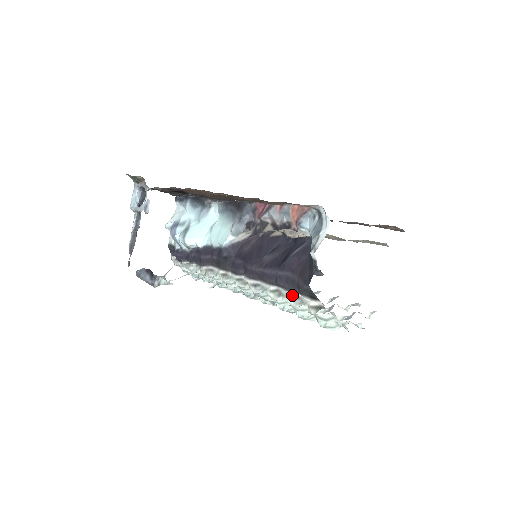
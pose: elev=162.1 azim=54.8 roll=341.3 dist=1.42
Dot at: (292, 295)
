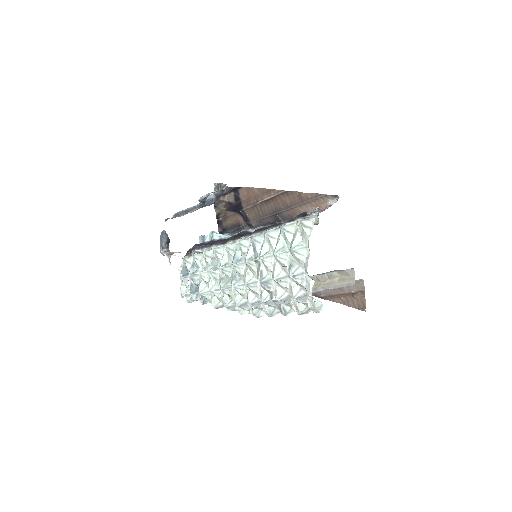
Dot at: occluded
